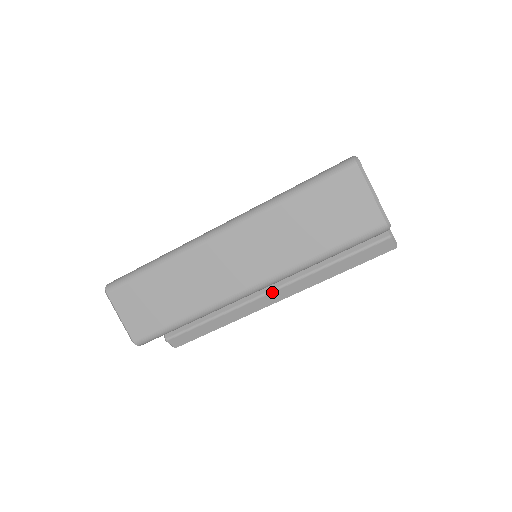
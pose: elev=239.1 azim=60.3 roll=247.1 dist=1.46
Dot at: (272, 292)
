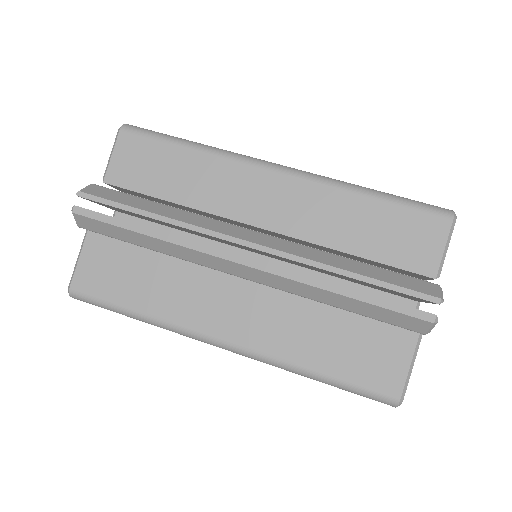
Dot at: (257, 232)
